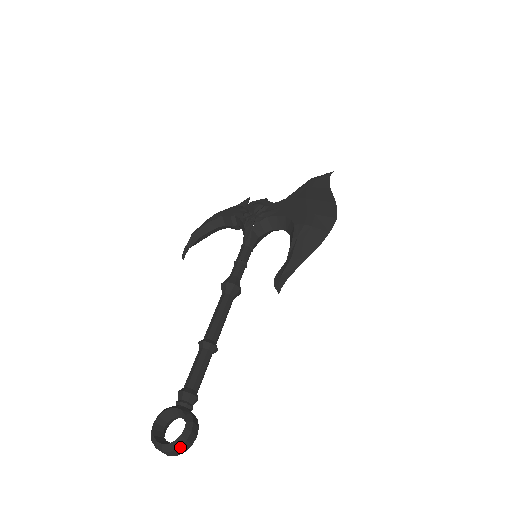
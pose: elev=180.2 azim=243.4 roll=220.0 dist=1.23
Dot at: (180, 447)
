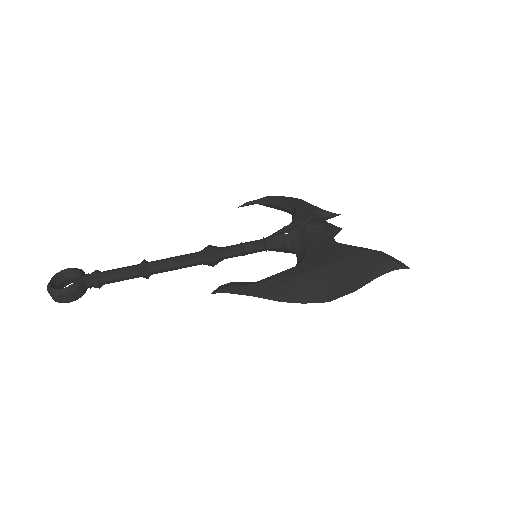
Dot at: (51, 294)
